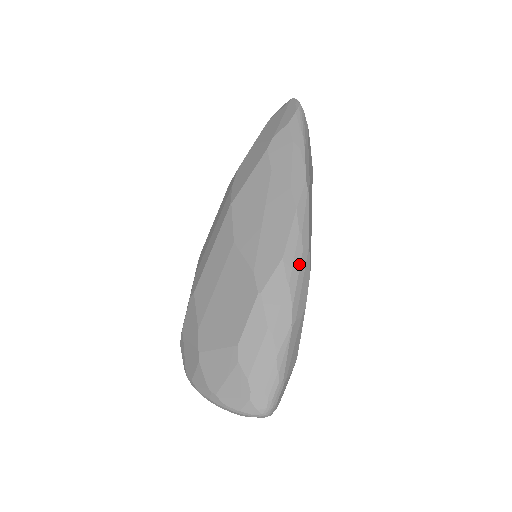
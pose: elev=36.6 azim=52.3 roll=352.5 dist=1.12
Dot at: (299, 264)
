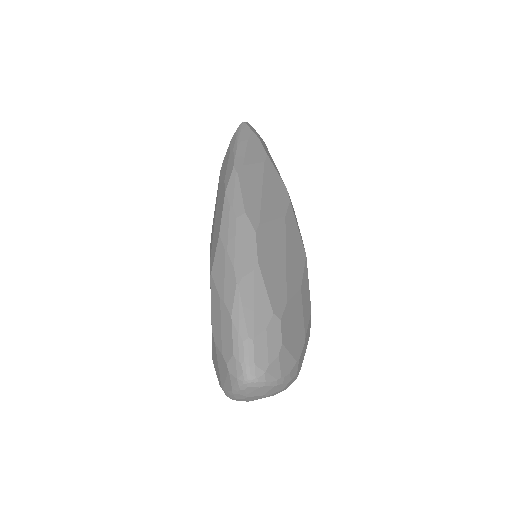
Dot at: (234, 230)
